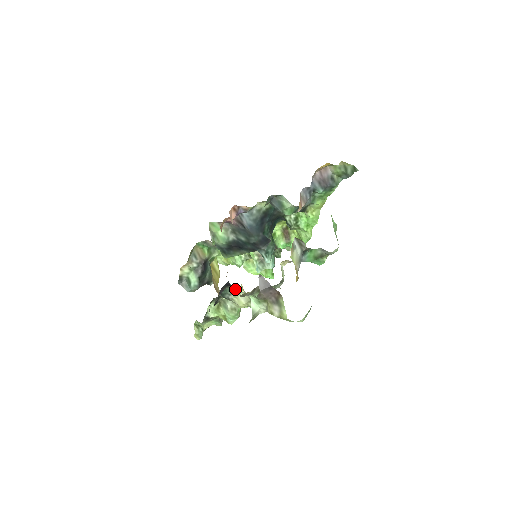
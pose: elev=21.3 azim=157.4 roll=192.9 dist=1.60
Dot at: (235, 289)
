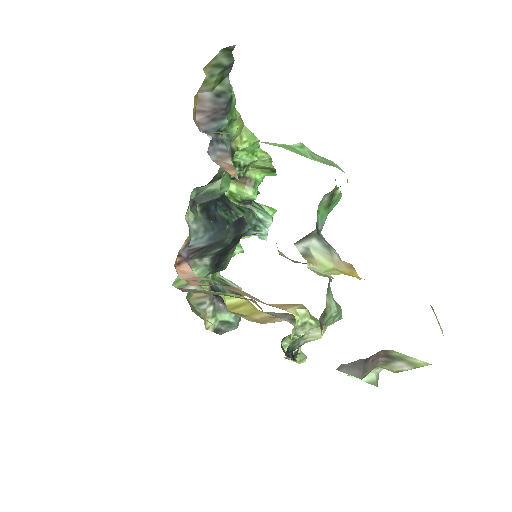
Dot at: (298, 338)
